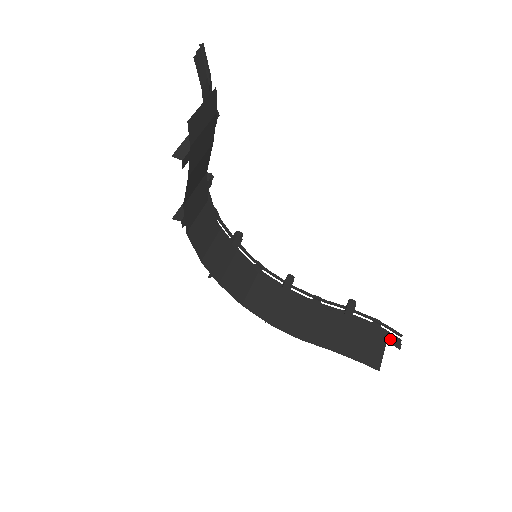
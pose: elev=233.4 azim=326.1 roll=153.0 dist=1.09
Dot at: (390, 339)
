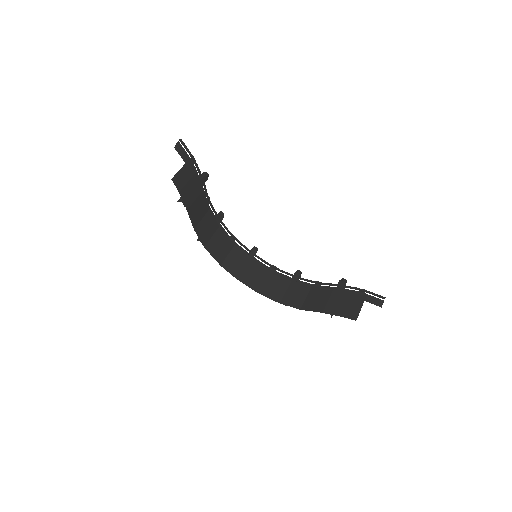
Dot at: (372, 301)
